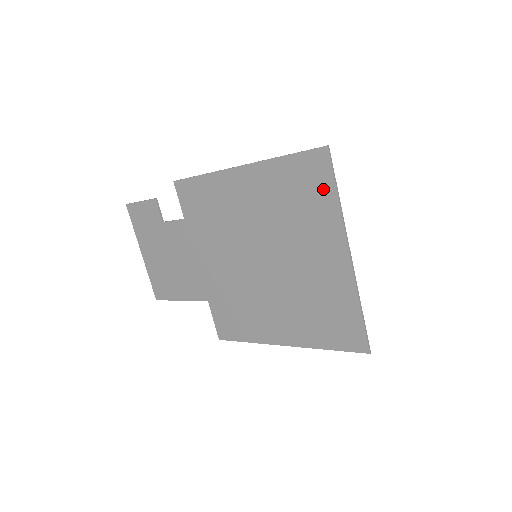
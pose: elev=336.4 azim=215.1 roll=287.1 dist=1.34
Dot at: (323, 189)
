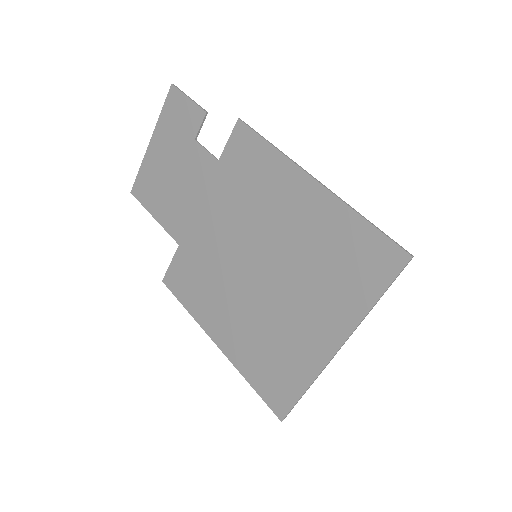
Dot at: (371, 282)
